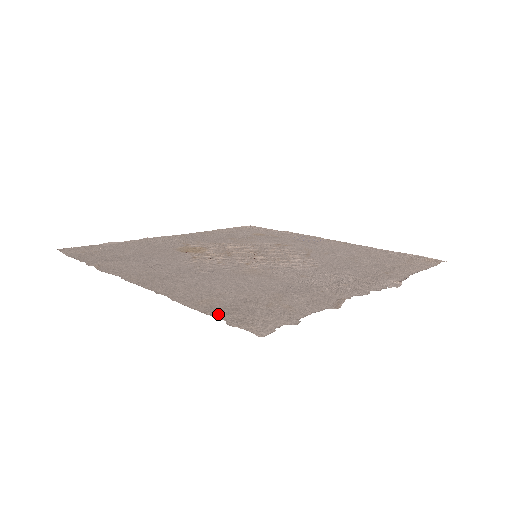
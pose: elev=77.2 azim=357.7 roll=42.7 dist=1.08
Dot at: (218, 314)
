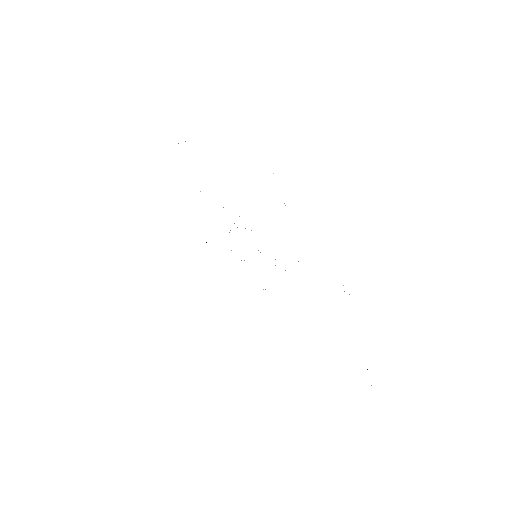
Dot at: occluded
